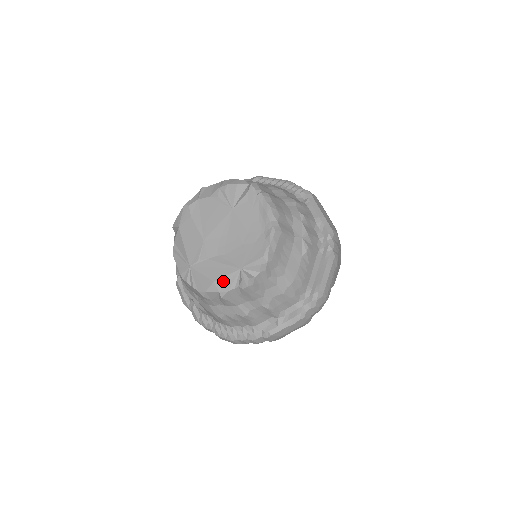
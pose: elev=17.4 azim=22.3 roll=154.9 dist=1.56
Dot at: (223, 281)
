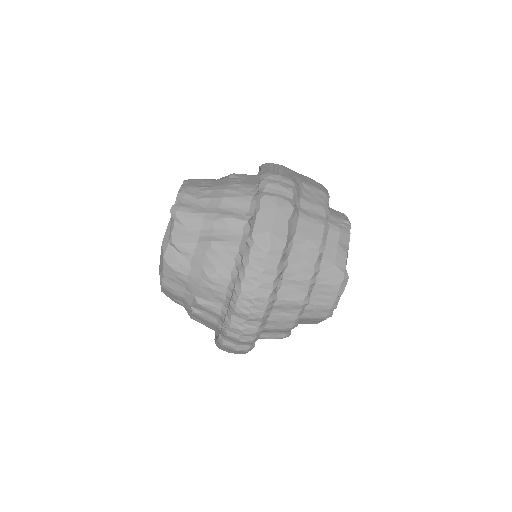
Dot at: (167, 234)
